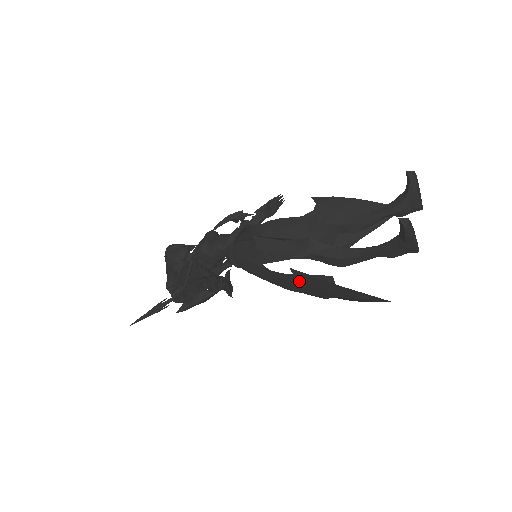
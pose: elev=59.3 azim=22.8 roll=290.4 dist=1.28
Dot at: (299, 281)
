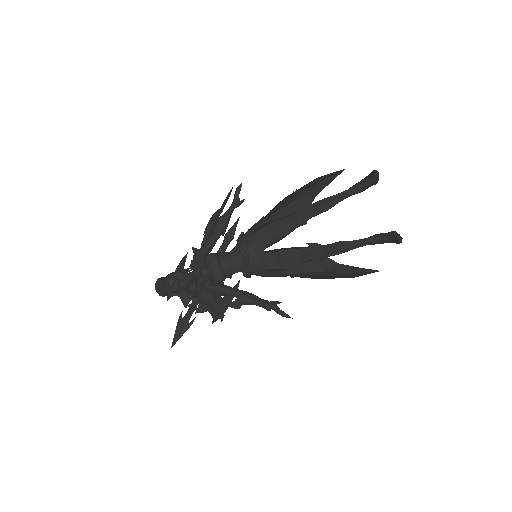
Dot at: (319, 278)
